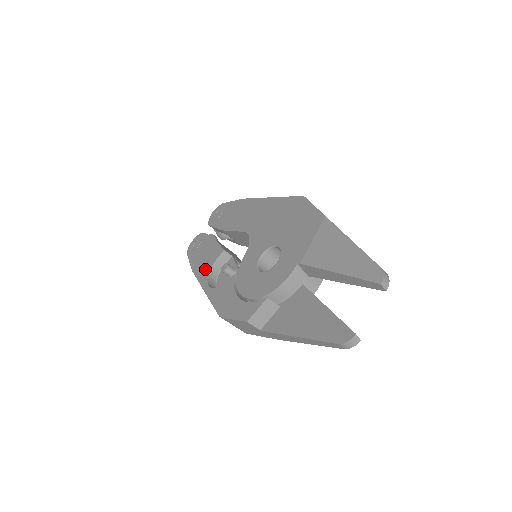
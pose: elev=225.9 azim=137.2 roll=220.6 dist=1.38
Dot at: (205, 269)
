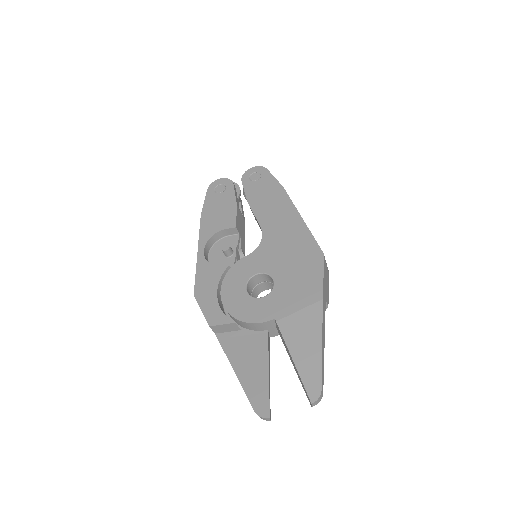
Dot at: (211, 228)
